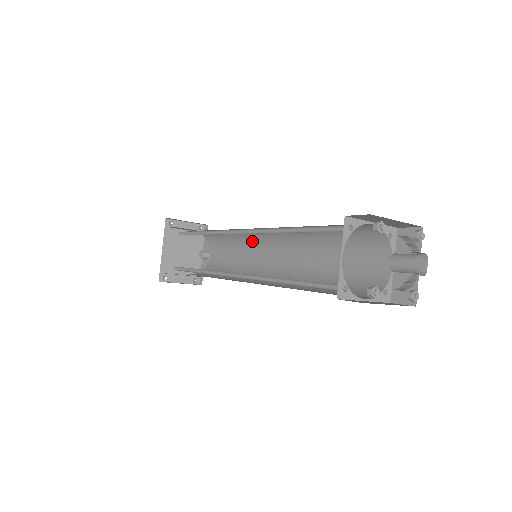
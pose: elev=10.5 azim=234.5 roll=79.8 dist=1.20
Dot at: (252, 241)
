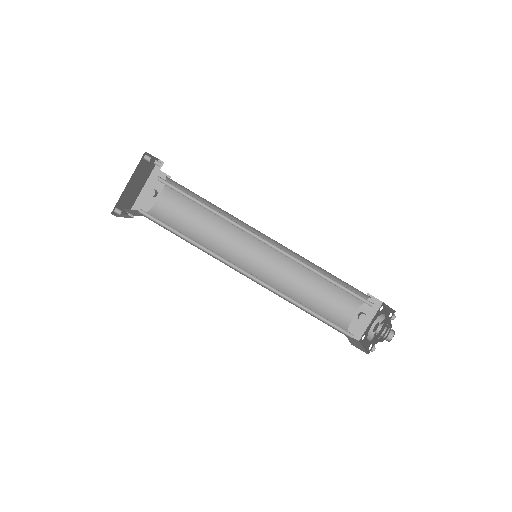
Dot at: occluded
